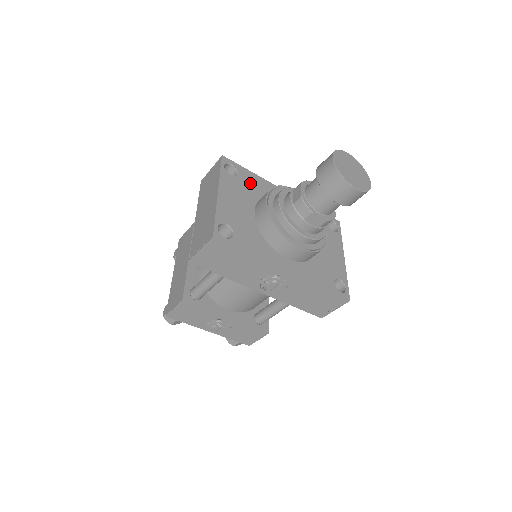
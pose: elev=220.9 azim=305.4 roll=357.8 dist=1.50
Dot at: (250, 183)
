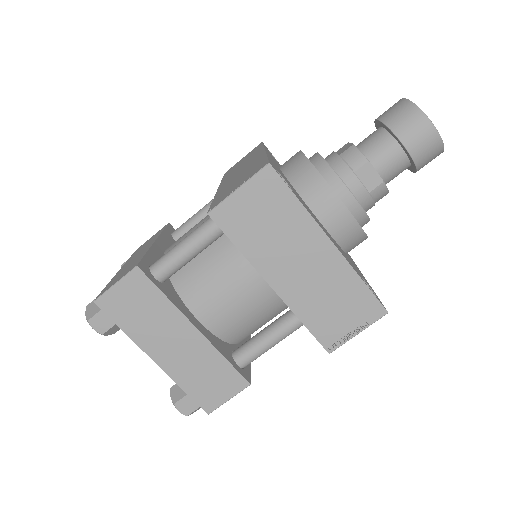
Dot at: (286, 180)
